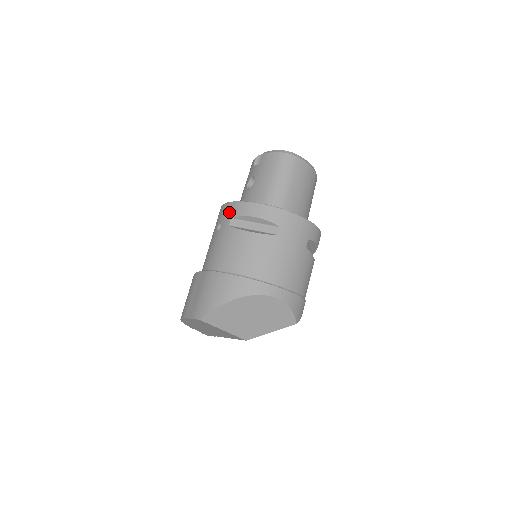
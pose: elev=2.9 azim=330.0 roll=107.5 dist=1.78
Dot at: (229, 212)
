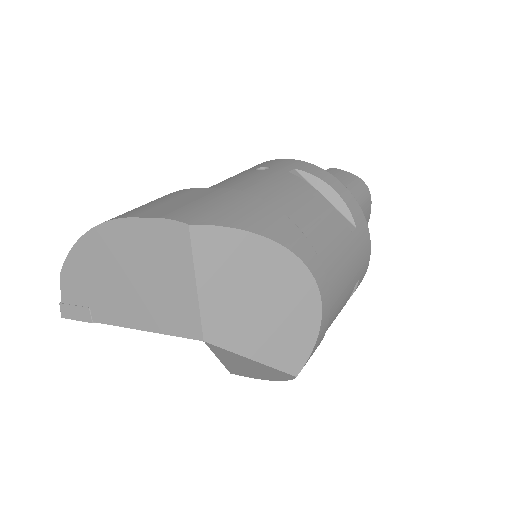
Dot at: (291, 163)
